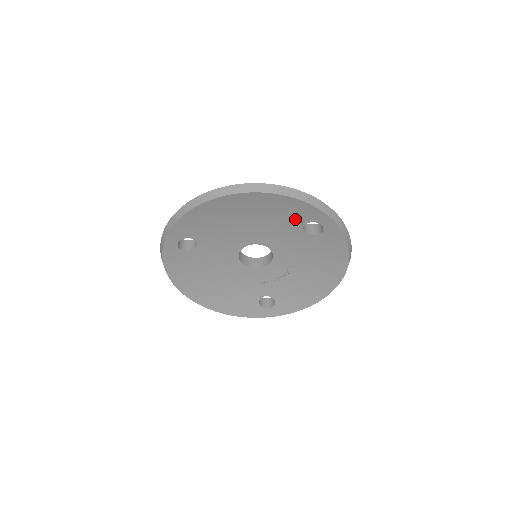
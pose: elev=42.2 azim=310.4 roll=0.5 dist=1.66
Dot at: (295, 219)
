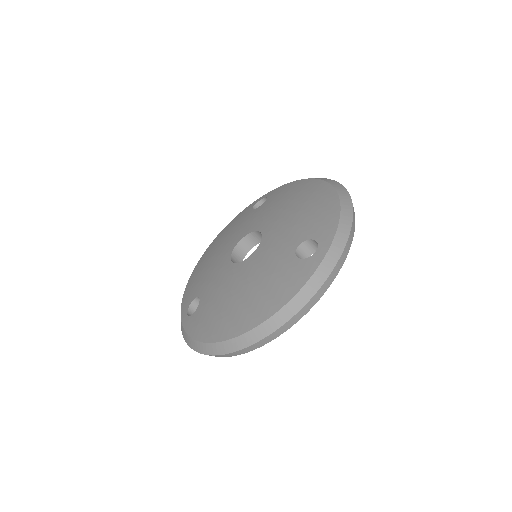
Dot at: occluded
